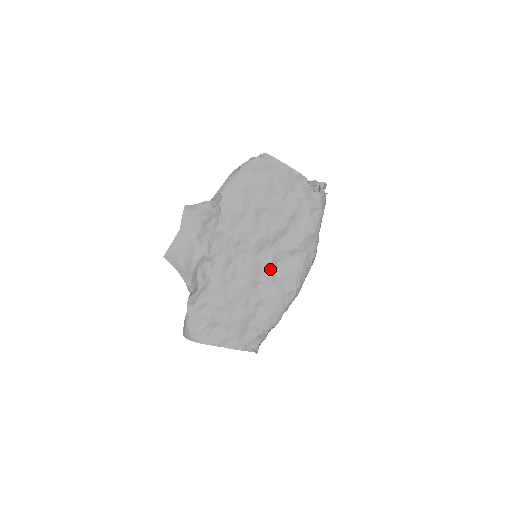
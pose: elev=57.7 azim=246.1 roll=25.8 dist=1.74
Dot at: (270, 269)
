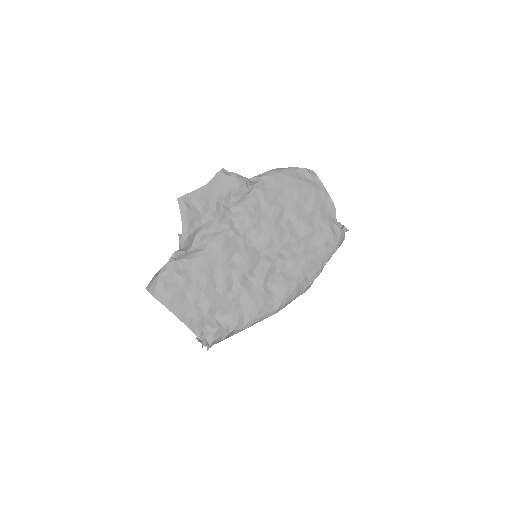
Dot at: (266, 270)
